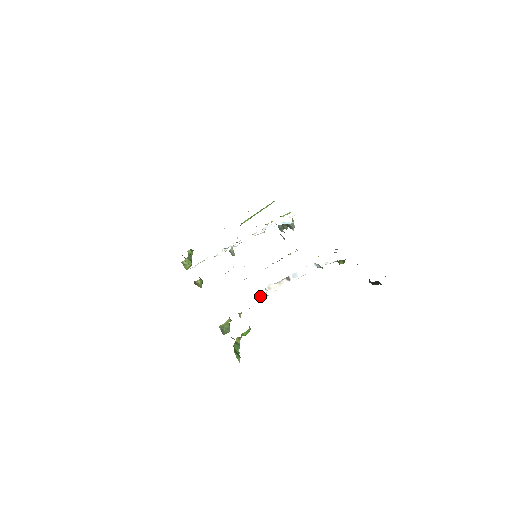
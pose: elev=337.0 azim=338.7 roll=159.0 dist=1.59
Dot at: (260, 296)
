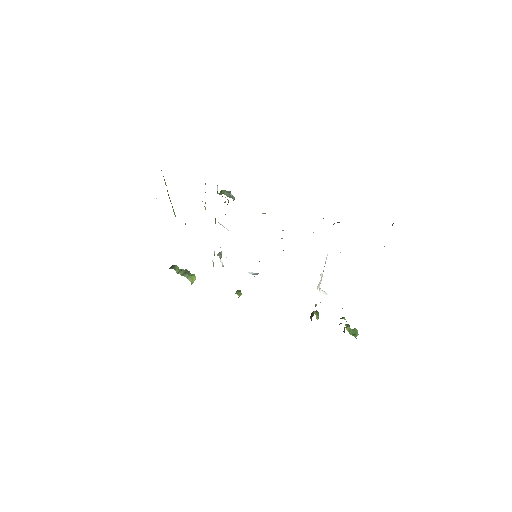
Dot at: occluded
